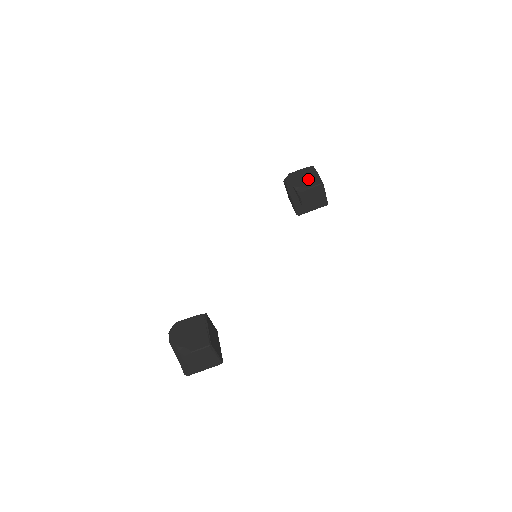
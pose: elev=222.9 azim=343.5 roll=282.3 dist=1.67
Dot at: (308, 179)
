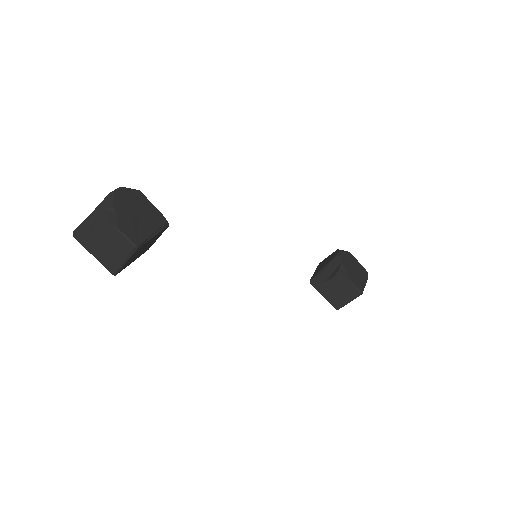
Dot at: (357, 275)
